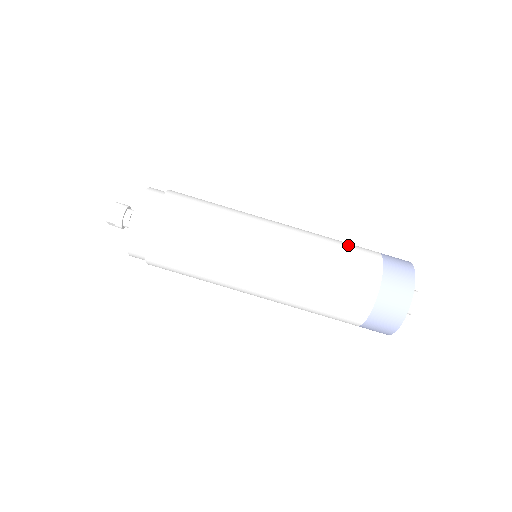
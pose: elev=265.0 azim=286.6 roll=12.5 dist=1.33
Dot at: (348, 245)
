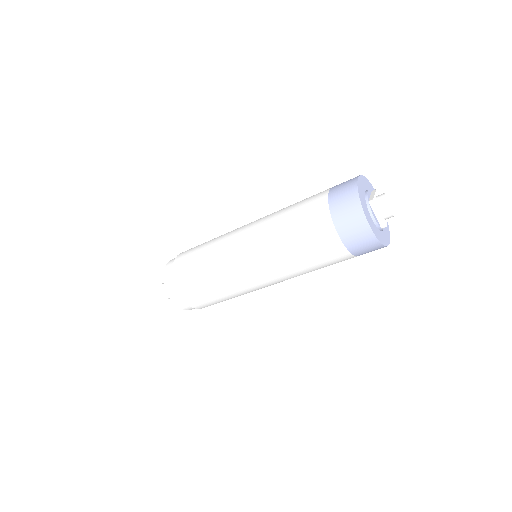
Dot at: (298, 213)
